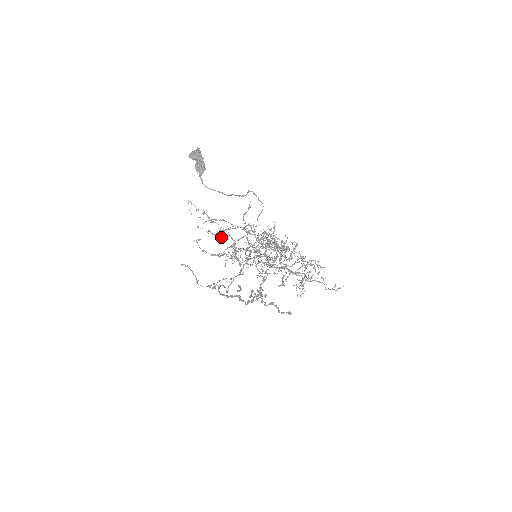
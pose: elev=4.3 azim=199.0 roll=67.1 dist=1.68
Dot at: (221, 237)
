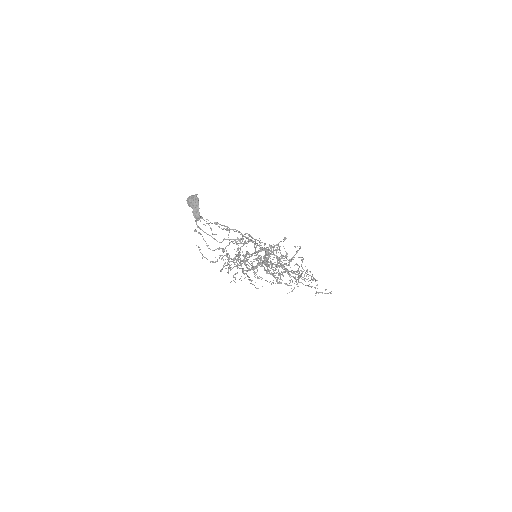
Dot at: occluded
